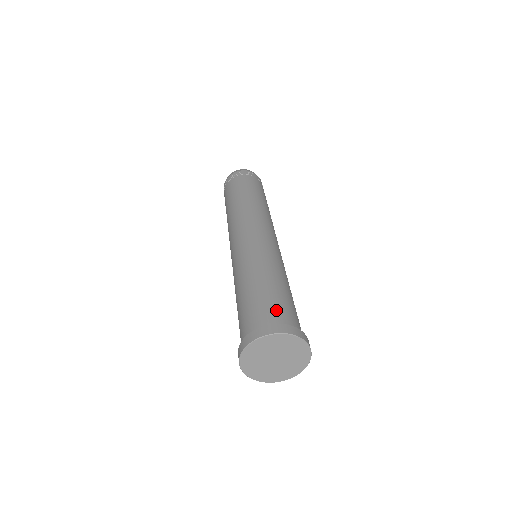
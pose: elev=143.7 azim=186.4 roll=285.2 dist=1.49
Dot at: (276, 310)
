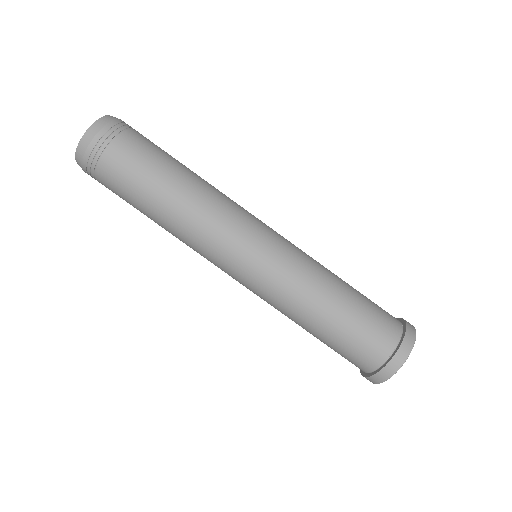
Dot at: (382, 324)
